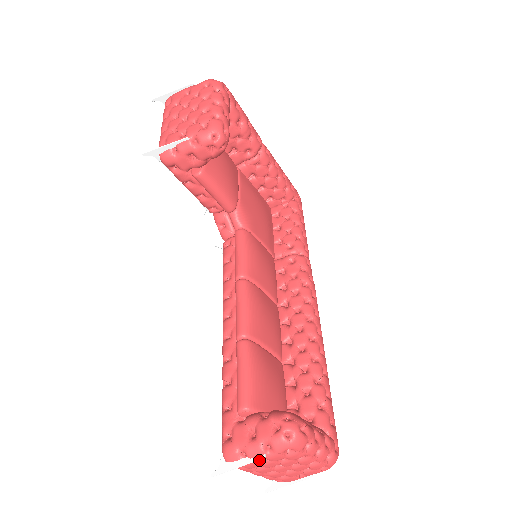
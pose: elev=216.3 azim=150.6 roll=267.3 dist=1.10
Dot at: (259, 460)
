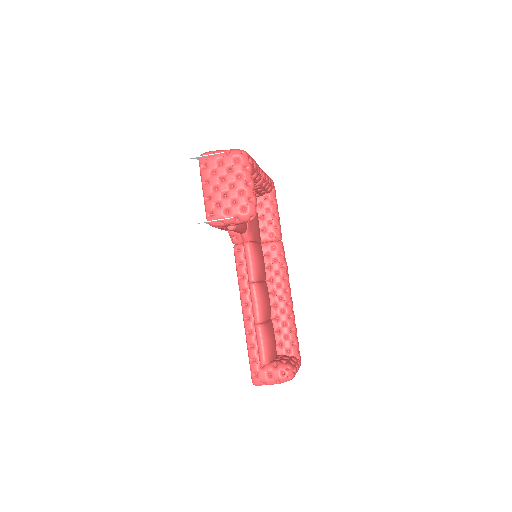
Dot at: occluded
